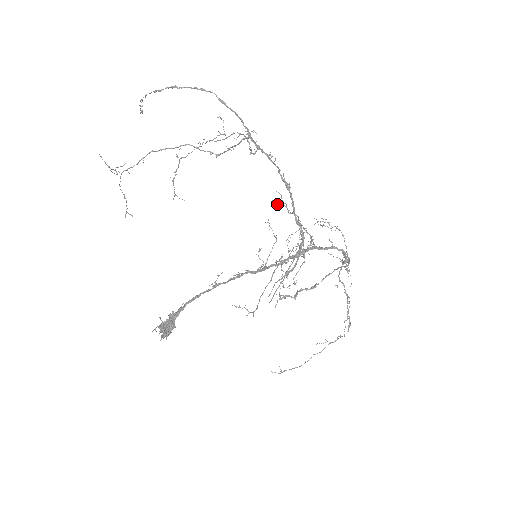
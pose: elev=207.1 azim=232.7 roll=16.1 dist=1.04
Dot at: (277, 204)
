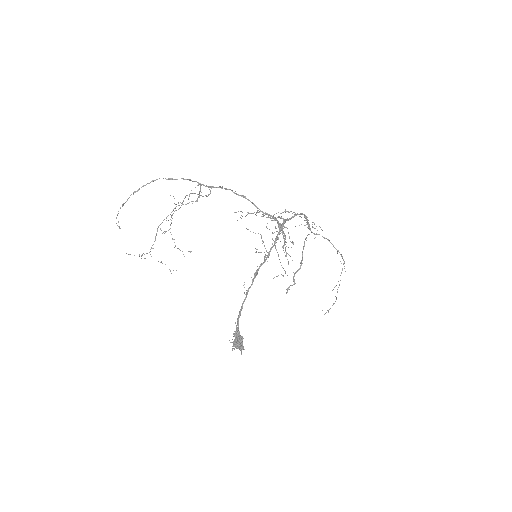
Dot at: occluded
